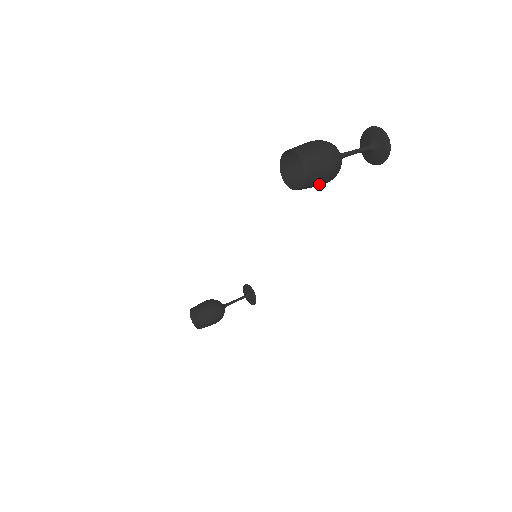
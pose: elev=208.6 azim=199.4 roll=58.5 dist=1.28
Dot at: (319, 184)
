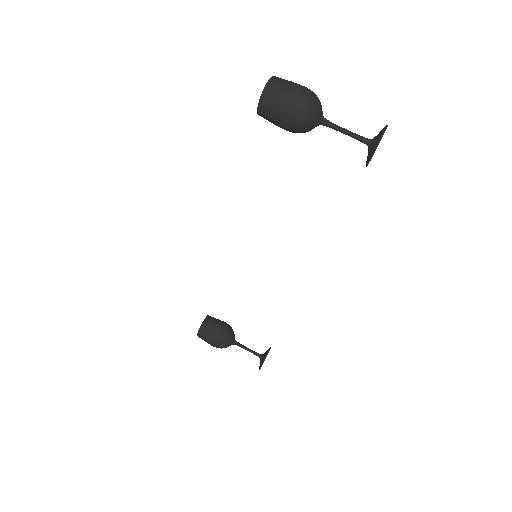
Dot at: (277, 116)
